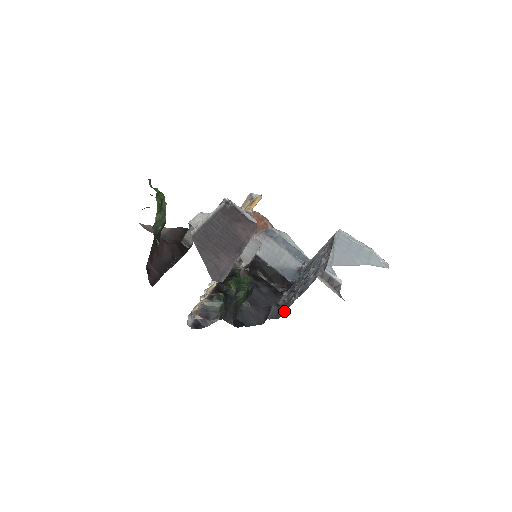
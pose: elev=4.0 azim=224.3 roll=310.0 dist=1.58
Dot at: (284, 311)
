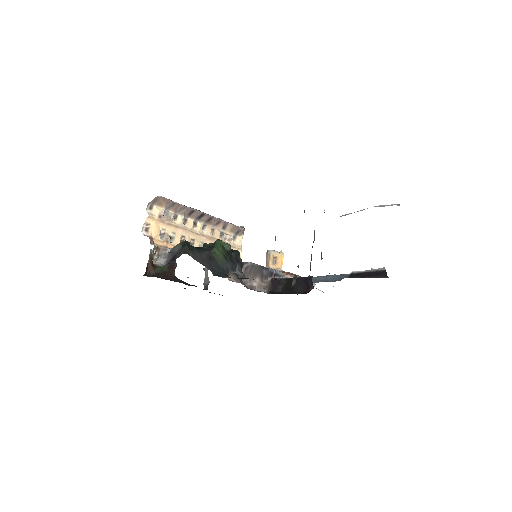
Dot at: occluded
